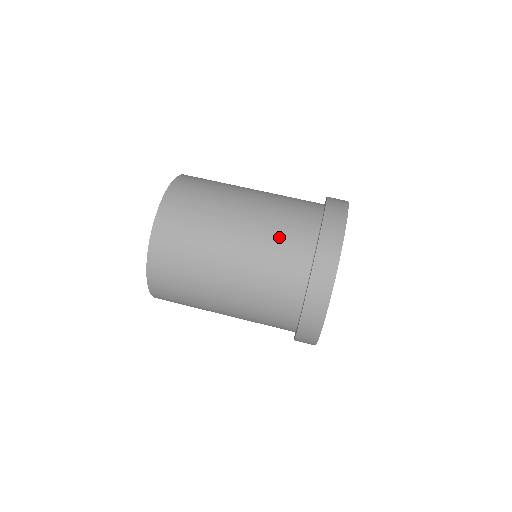
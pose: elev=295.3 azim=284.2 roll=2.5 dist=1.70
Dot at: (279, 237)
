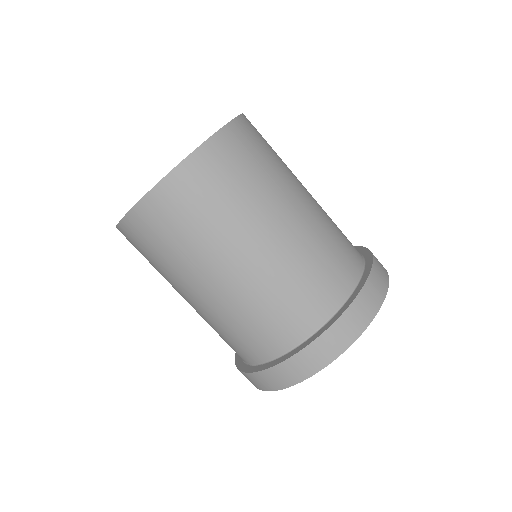
Dot at: (307, 277)
